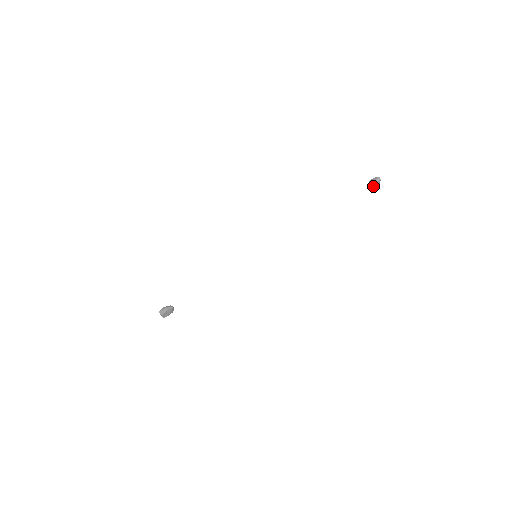
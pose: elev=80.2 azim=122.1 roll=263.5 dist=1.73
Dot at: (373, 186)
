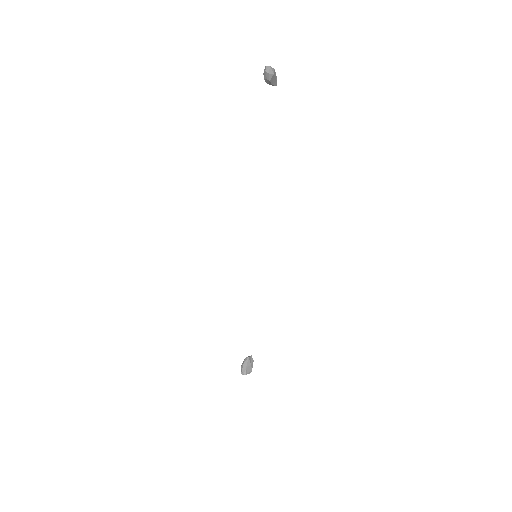
Dot at: (273, 80)
